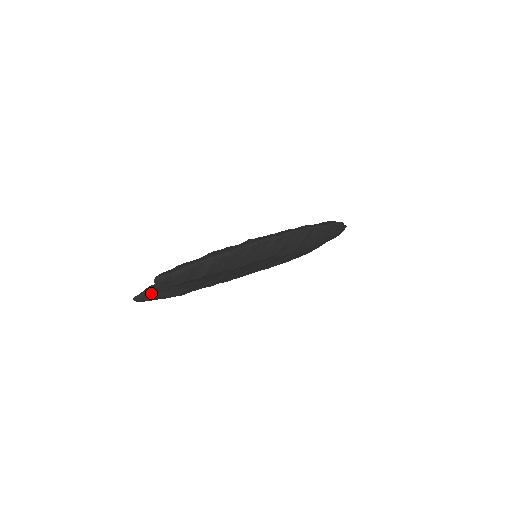
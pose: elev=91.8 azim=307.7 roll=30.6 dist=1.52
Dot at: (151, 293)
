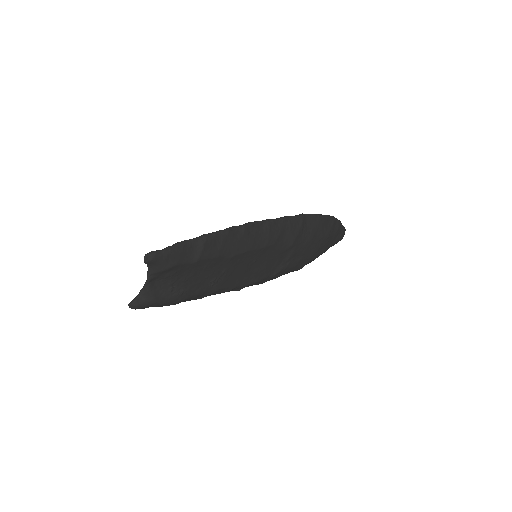
Dot at: (146, 291)
